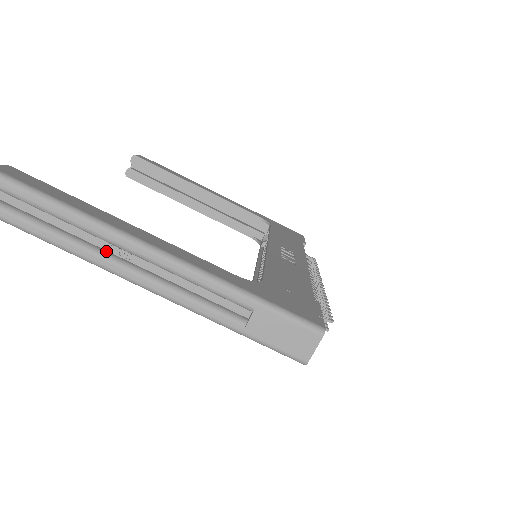
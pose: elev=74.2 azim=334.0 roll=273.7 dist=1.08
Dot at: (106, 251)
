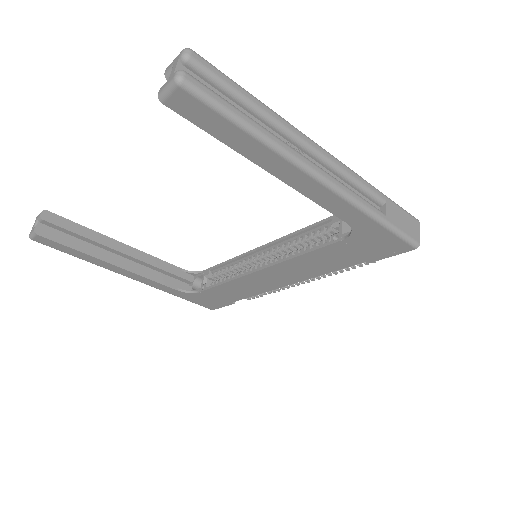
Dot at: (289, 148)
